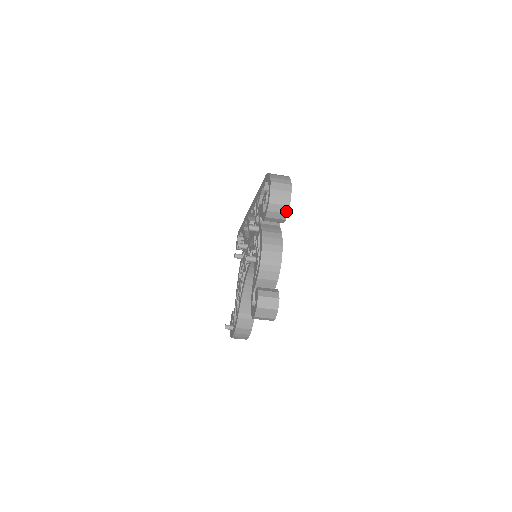
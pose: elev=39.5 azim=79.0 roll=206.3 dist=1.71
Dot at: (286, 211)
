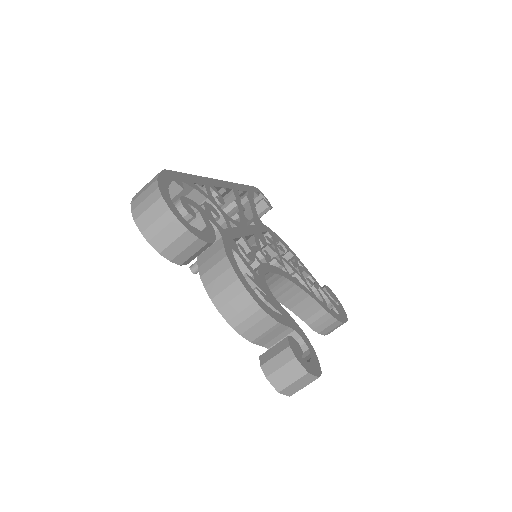
Dot at: (192, 238)
